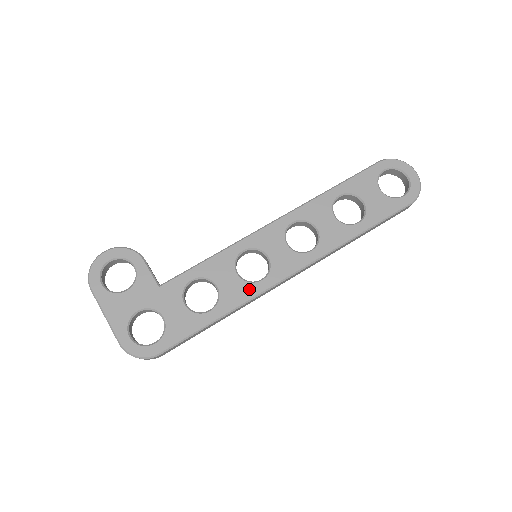
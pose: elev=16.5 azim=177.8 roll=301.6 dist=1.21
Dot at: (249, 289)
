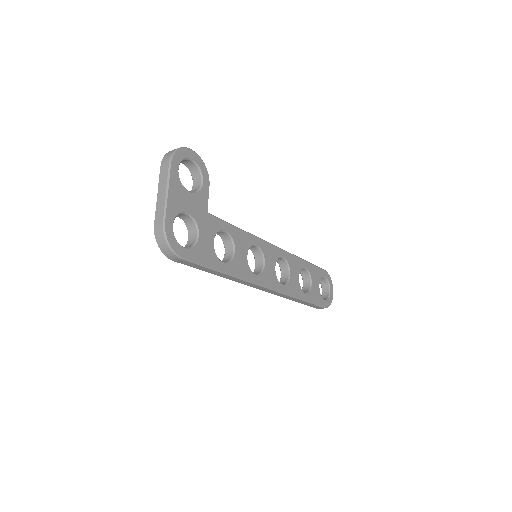
Dot at: (248, 272)
